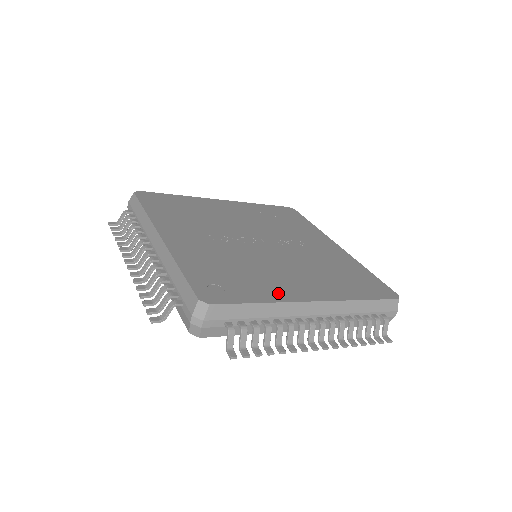
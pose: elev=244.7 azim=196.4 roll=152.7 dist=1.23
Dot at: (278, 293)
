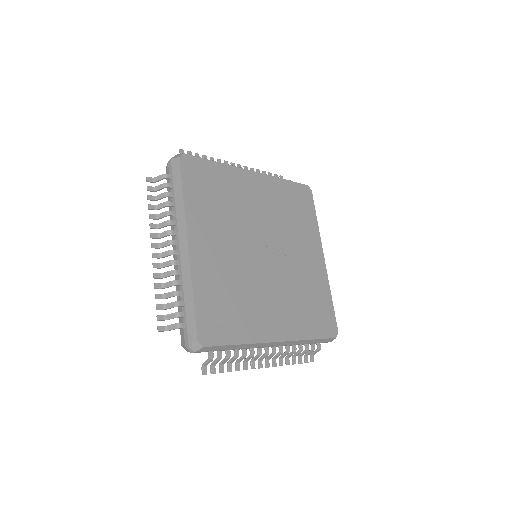
Dot at: (255, 331)
